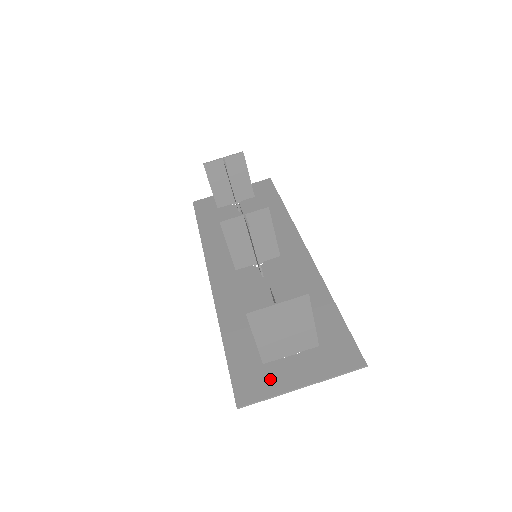
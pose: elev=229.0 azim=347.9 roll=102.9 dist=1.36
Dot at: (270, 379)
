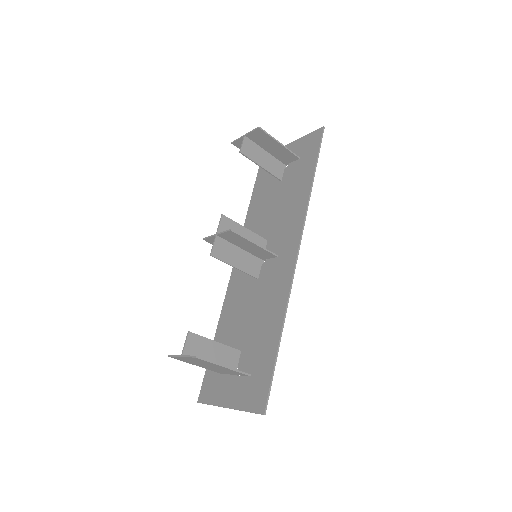
Dot at: (218, 390)
